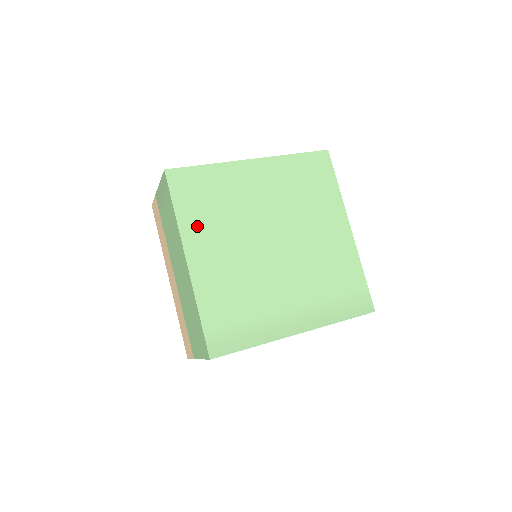
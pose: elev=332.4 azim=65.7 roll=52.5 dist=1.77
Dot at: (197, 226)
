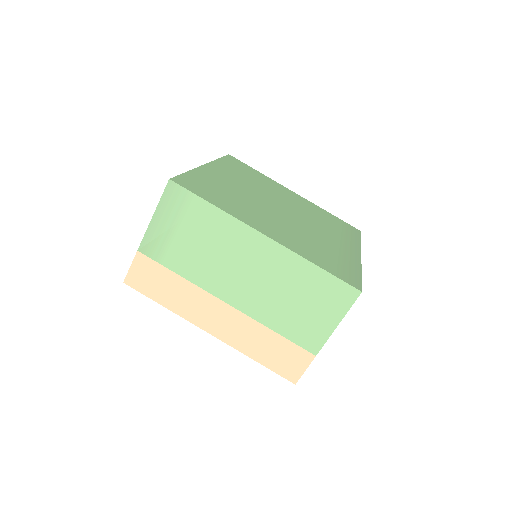
Dot at: (237, 211)
